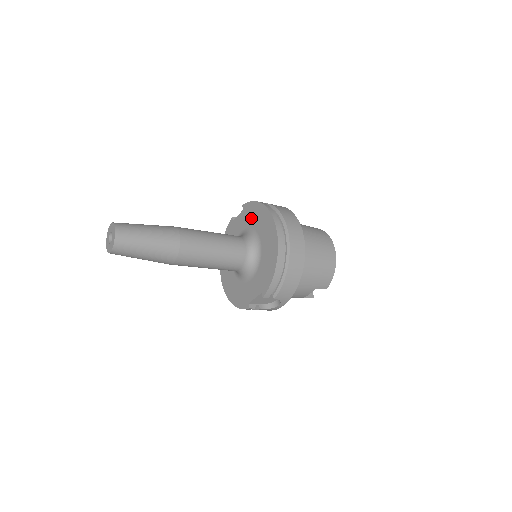
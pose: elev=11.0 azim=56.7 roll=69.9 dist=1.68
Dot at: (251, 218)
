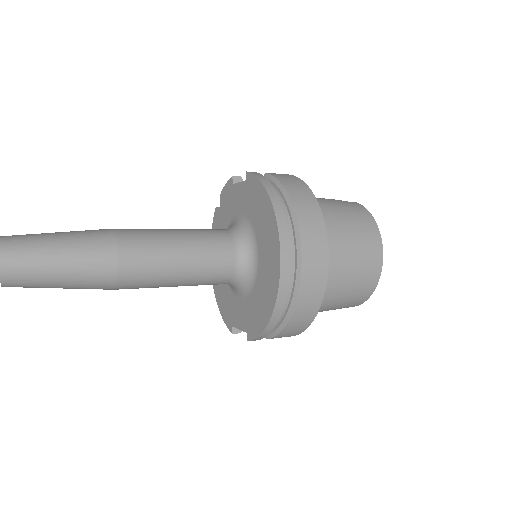
Dot at: (253, 208)
